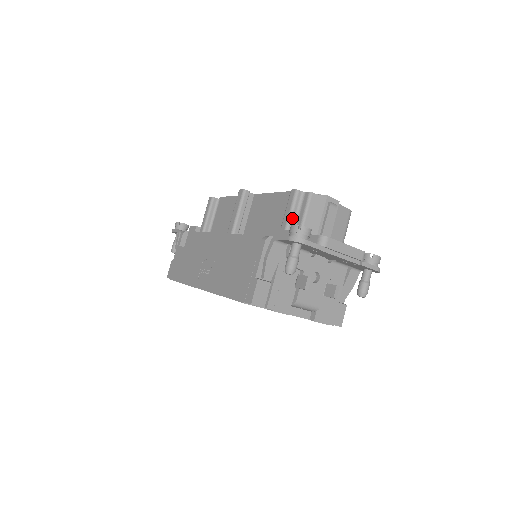
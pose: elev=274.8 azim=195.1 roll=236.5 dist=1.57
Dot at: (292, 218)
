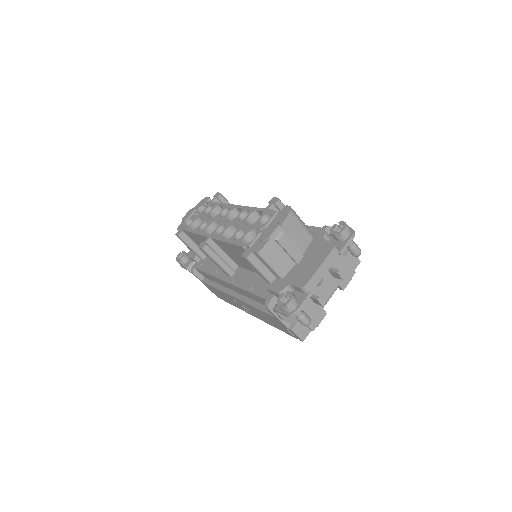
Dot at: (265, 273)
